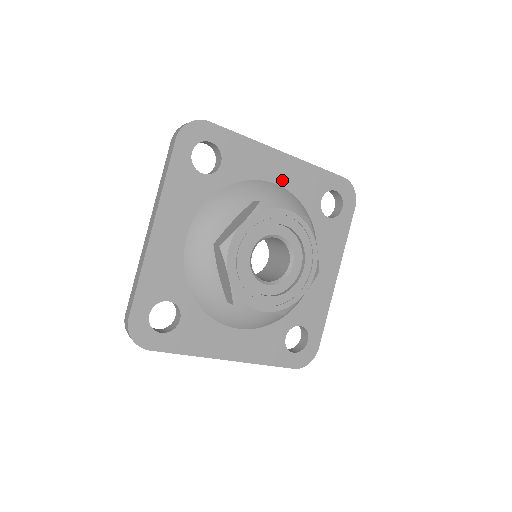
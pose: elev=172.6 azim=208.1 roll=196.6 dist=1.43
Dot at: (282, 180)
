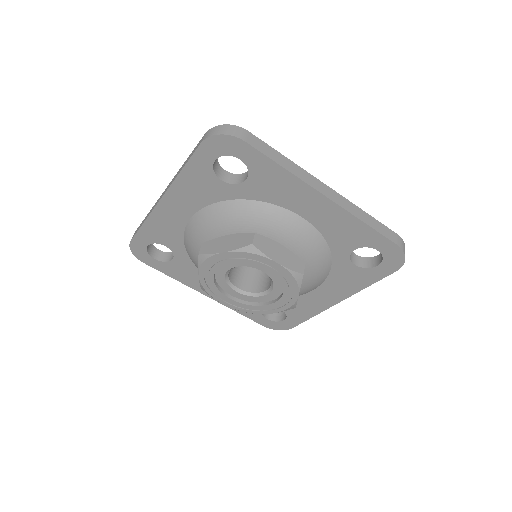
Dot at: (313, 218)
